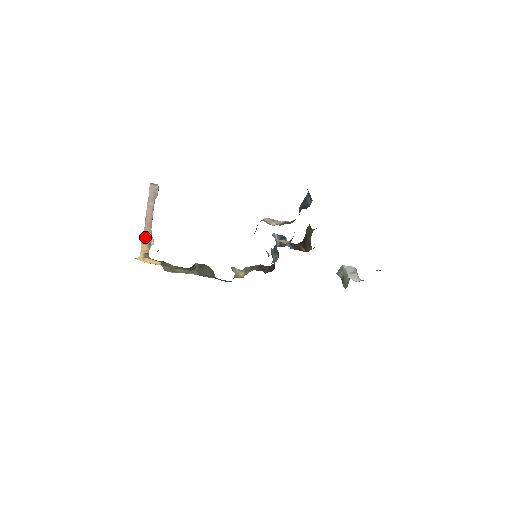
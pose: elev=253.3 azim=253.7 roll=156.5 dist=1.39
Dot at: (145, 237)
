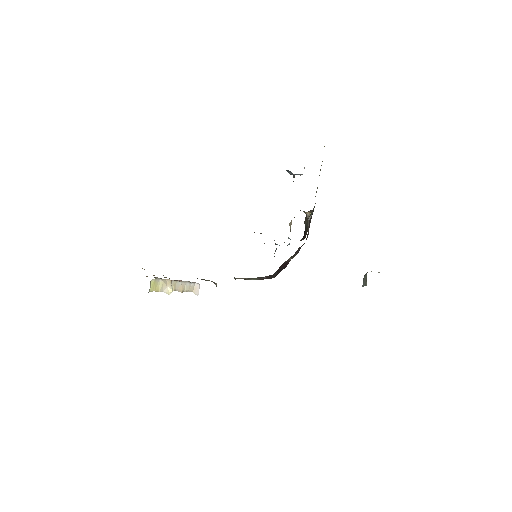
Dot at: occluded
